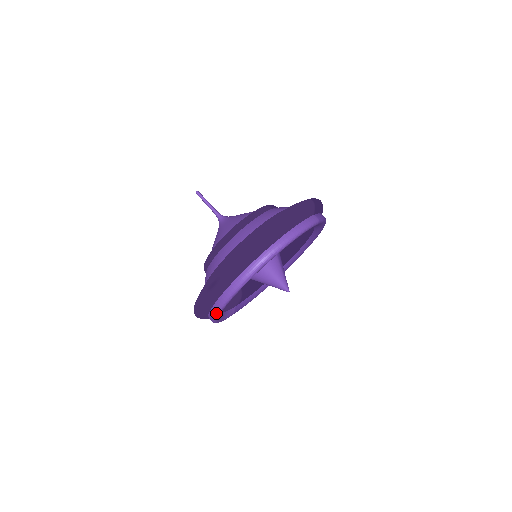
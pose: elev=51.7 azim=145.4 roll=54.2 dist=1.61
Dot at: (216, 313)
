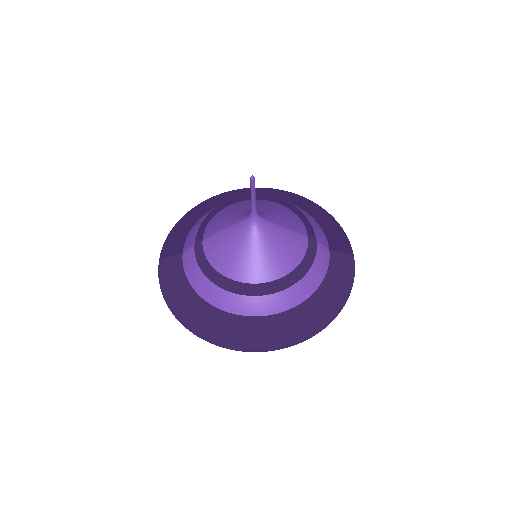
Dot at: occluded
